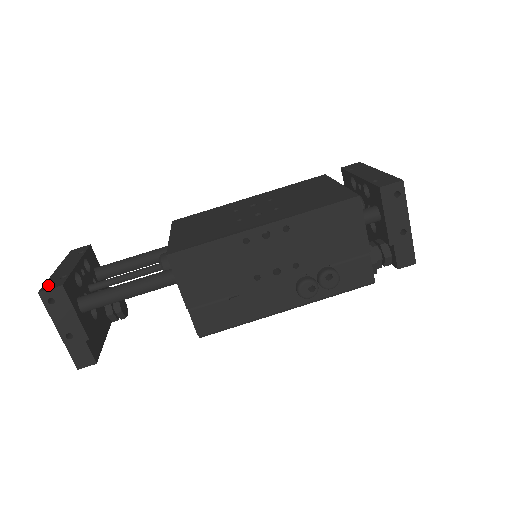
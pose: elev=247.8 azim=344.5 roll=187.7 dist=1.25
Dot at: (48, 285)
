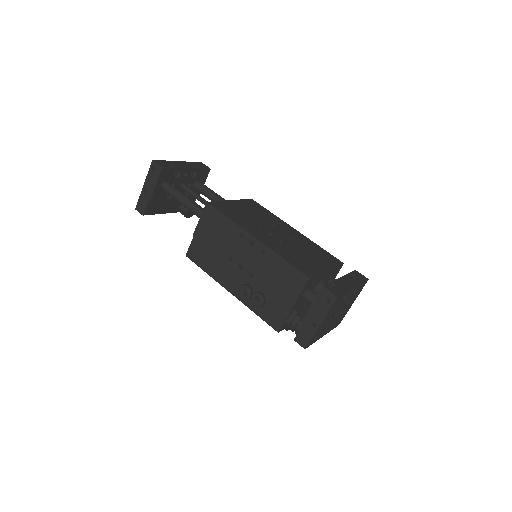
Dot at: (161, 162)
